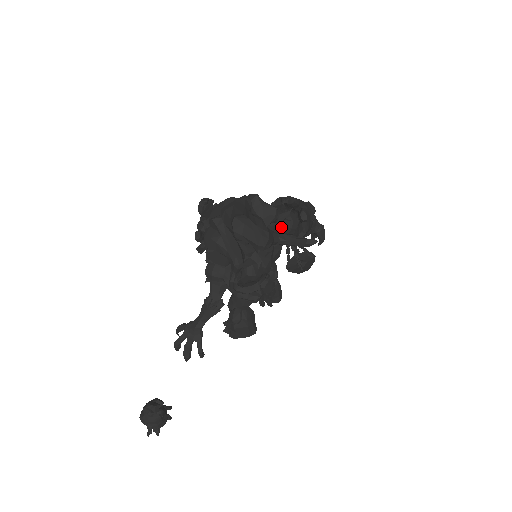
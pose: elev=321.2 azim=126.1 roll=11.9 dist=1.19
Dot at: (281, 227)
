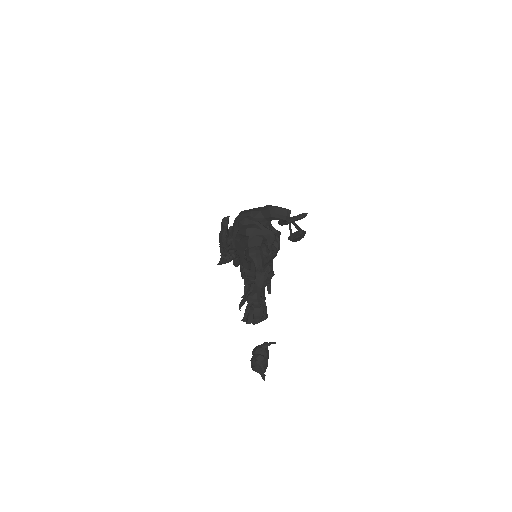
Dot at: occluded
